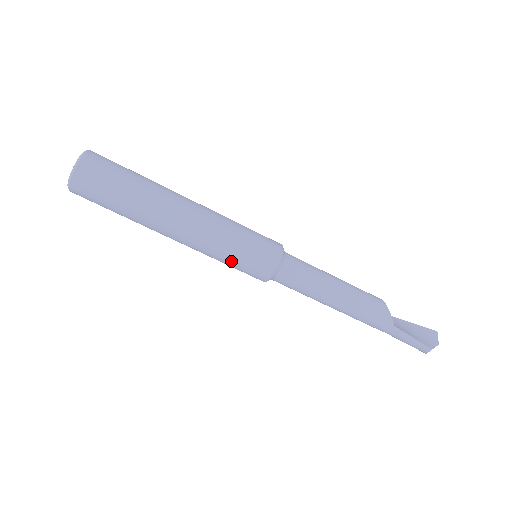
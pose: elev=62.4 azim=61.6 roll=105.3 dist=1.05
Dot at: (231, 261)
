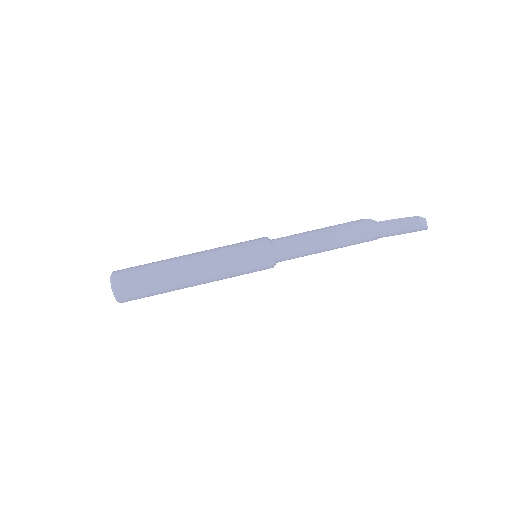
Dot at: (239, 260)
